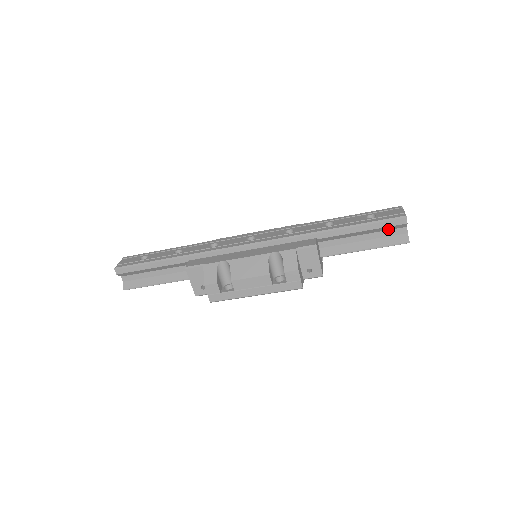
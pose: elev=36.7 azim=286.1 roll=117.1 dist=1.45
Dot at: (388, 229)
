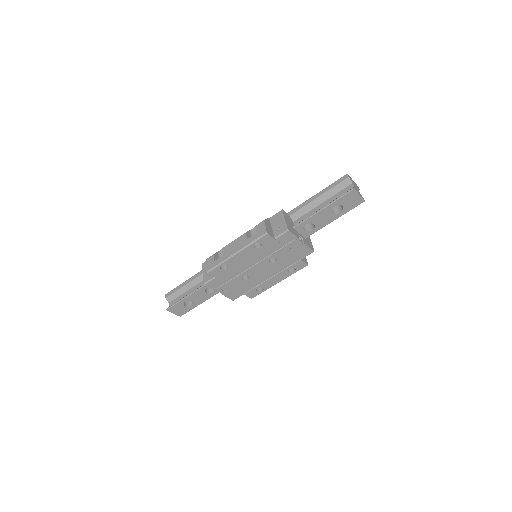
Dot at: (339, 190)
